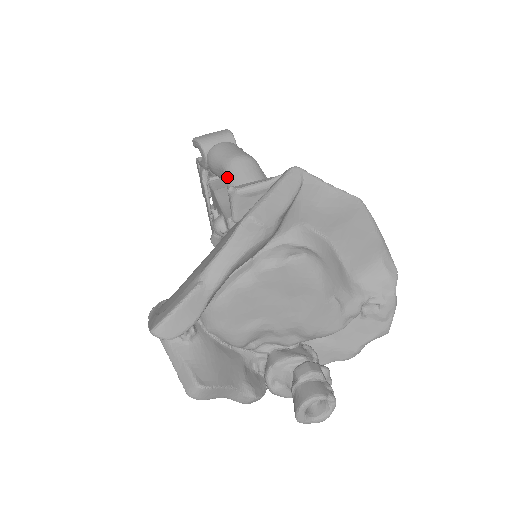
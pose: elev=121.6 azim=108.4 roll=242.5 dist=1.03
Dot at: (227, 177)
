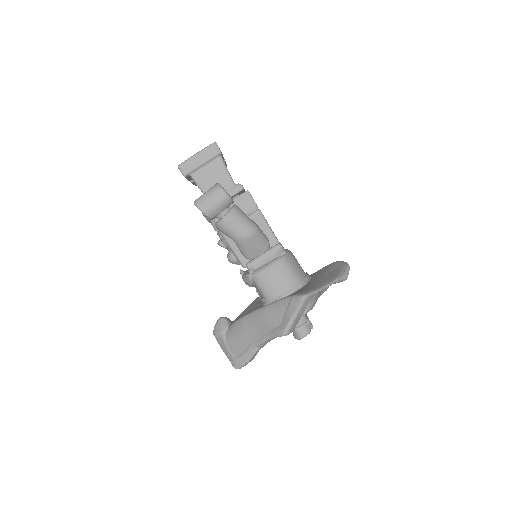
Dot at: (240, 249)
